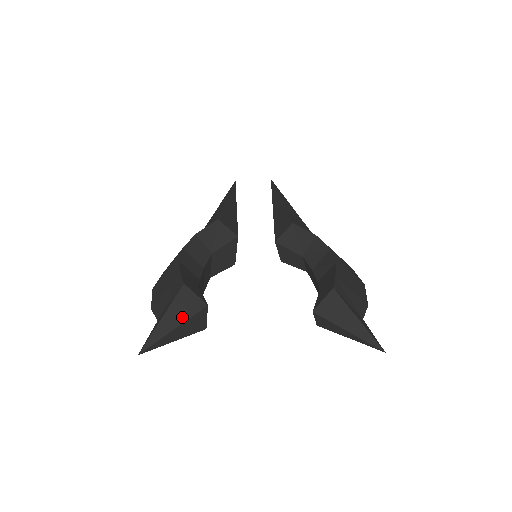
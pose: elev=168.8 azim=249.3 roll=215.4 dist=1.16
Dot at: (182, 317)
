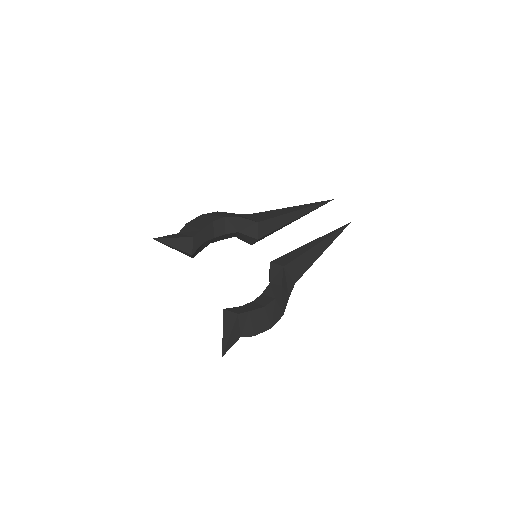
Dot at: (179, 247)
